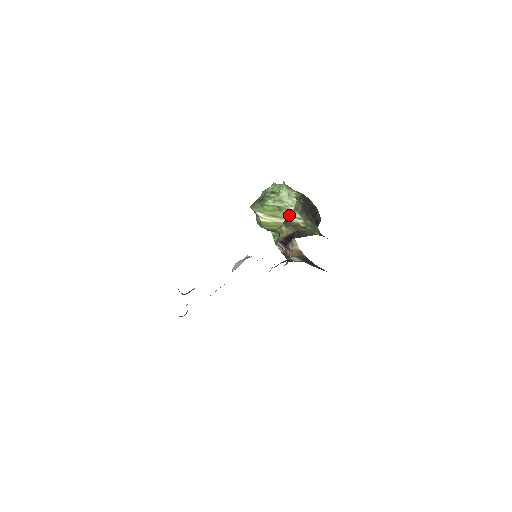
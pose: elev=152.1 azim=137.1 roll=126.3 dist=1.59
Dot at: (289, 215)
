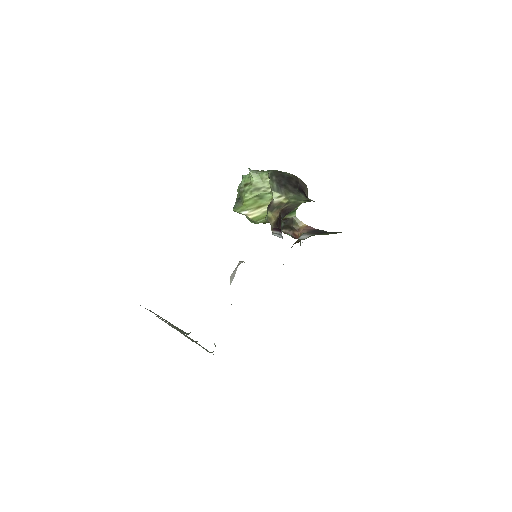
Dot at: (272, 198)
